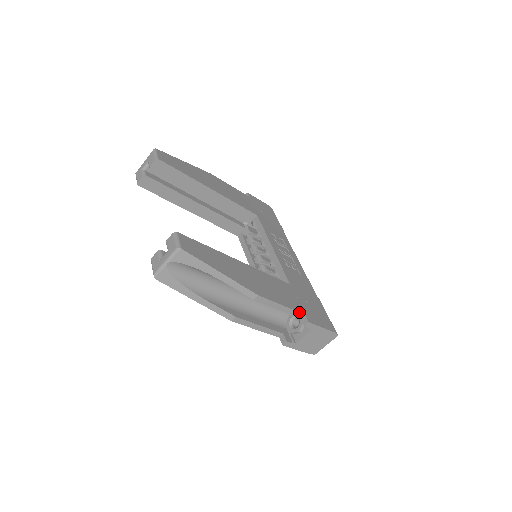
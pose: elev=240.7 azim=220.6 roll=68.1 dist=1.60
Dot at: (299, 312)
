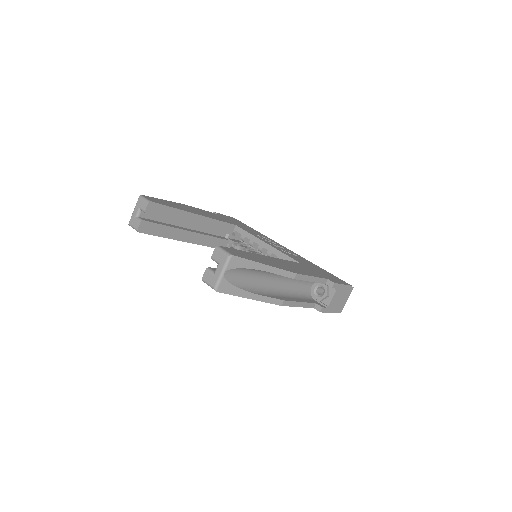
Dot at: (324, 278)
